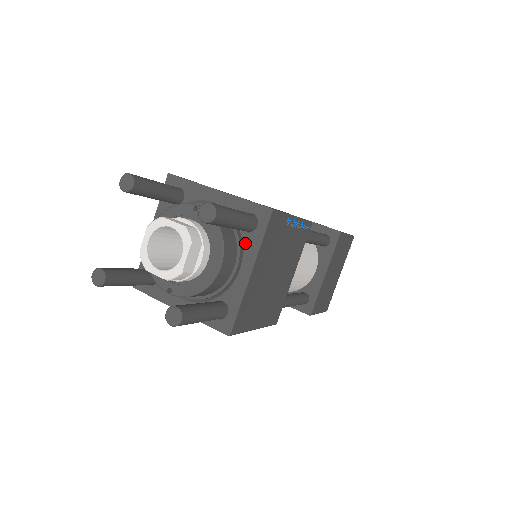
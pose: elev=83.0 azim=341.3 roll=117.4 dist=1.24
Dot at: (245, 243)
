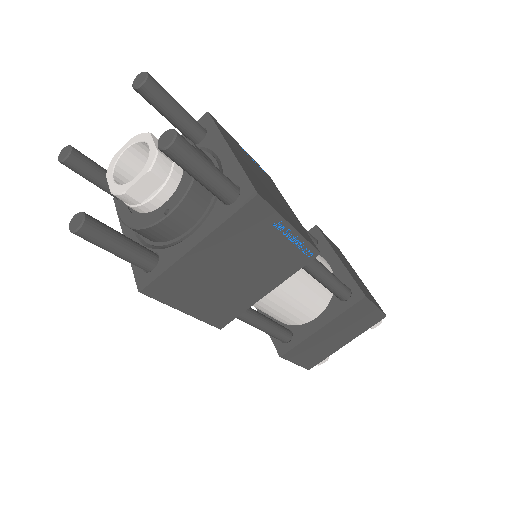
Dot at: (207, 145)
